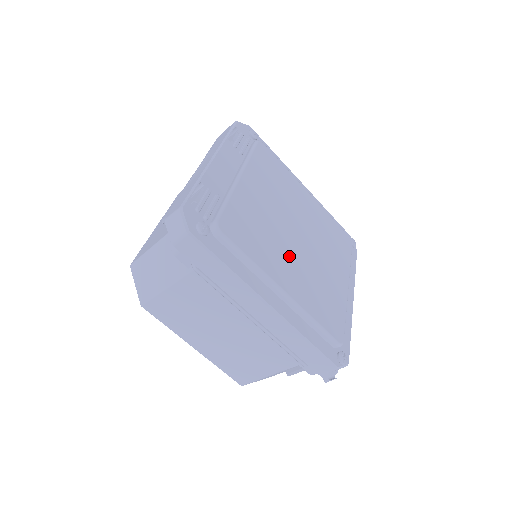
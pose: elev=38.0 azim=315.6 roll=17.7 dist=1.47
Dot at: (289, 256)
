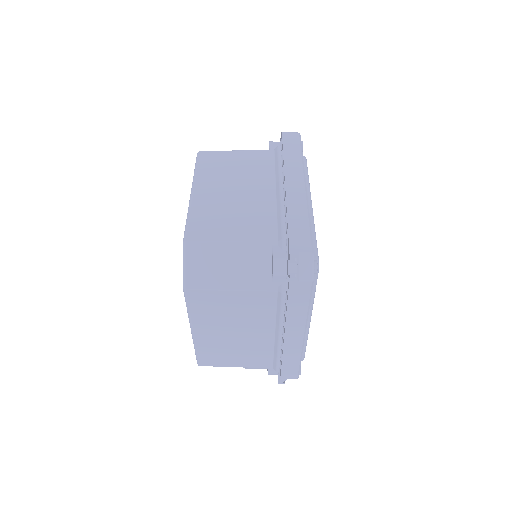
Dot at: occluded
